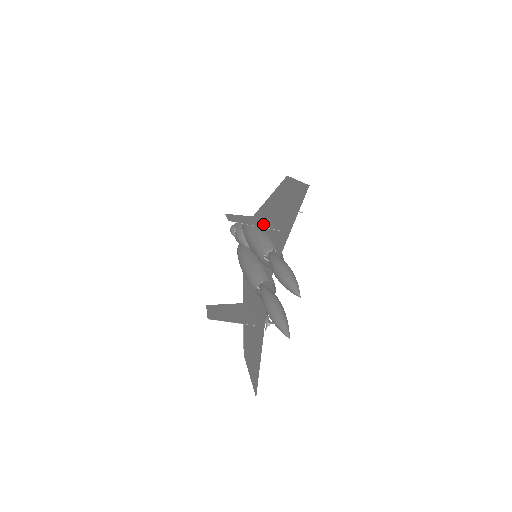
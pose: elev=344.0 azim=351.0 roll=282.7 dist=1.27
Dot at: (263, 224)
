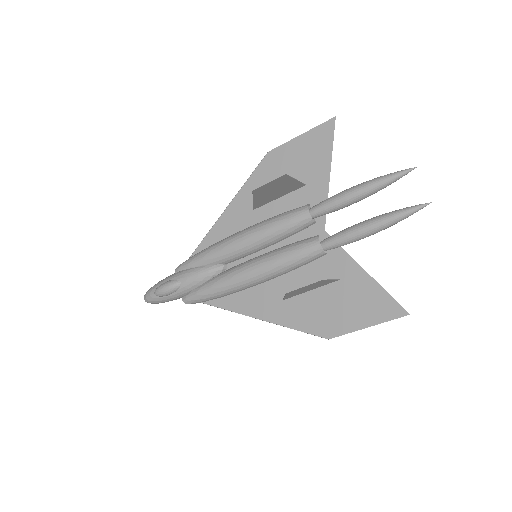
Dot at: (286, 188)
